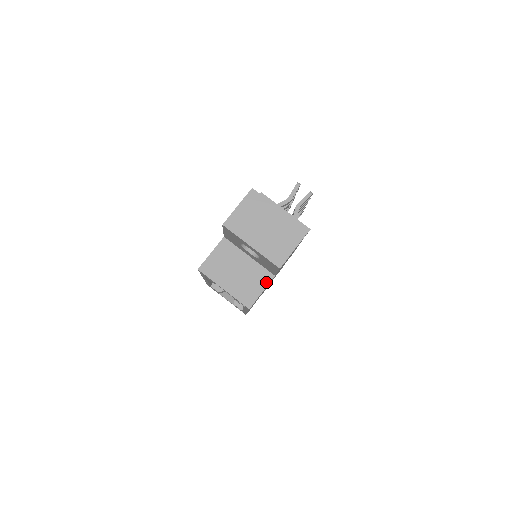
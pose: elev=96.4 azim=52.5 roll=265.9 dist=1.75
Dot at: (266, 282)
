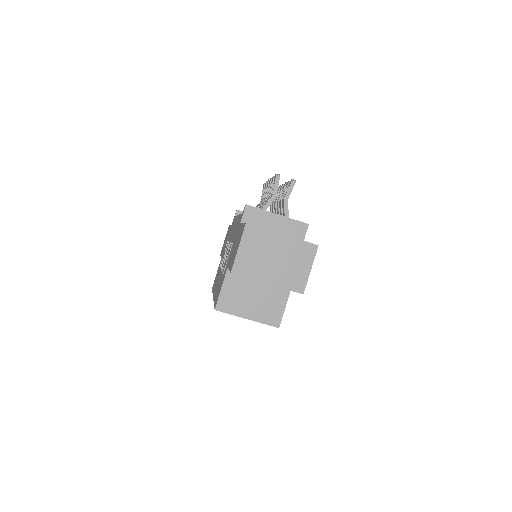
Dot at: (285, 296)
